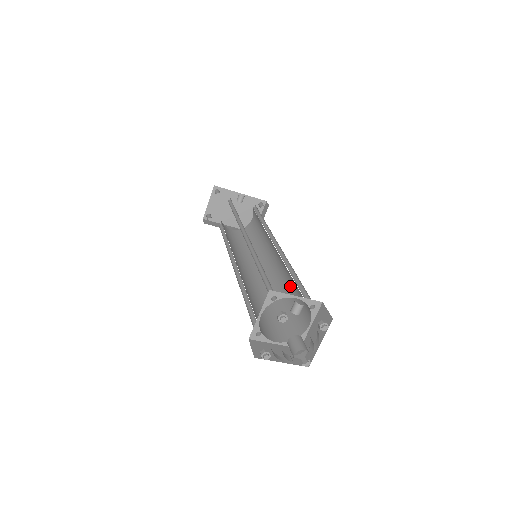
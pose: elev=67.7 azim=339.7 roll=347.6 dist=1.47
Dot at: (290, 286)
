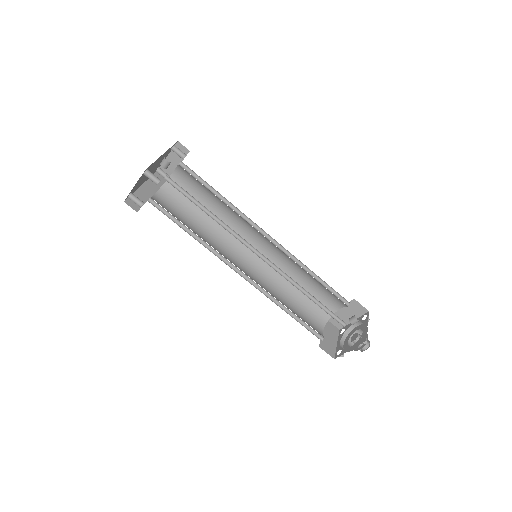
Dot at: (302, 277)
